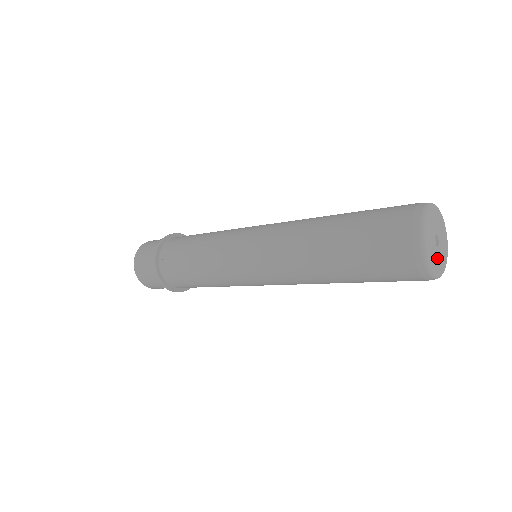
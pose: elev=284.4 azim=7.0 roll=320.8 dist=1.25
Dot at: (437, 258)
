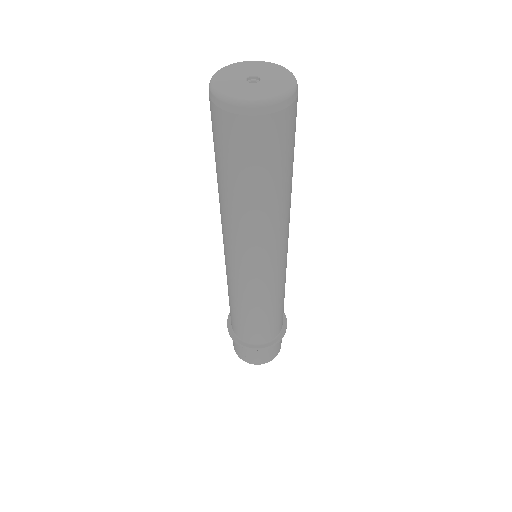
Dot at: (243, 89)
